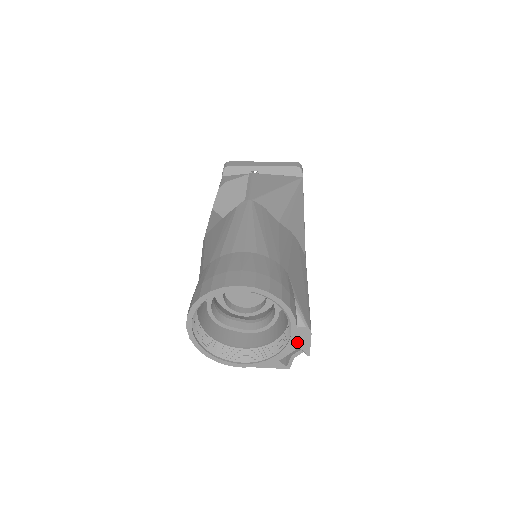
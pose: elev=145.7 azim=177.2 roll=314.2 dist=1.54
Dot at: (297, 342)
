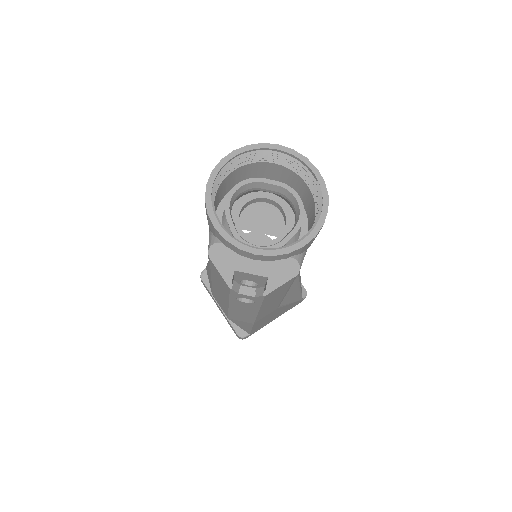
Dot at: (274, 271)
